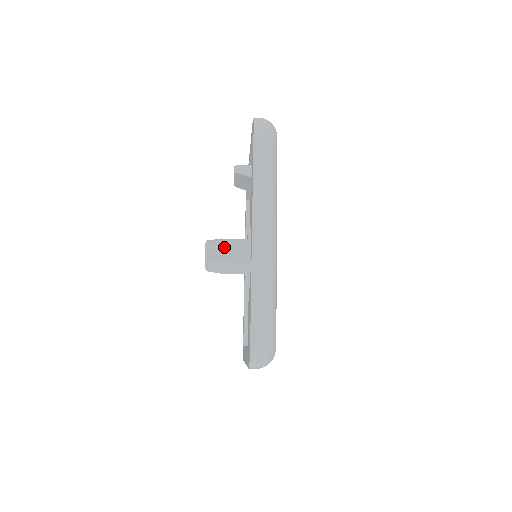
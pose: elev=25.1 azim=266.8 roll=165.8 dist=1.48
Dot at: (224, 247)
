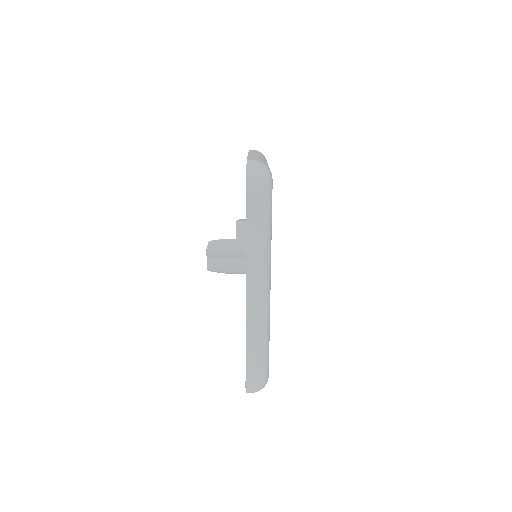
Dot at: (226, 242)
